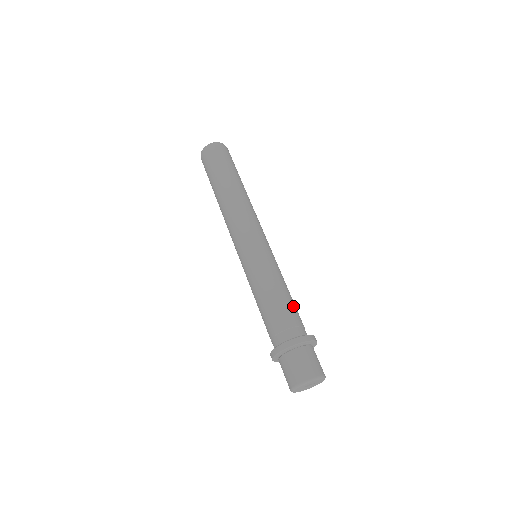
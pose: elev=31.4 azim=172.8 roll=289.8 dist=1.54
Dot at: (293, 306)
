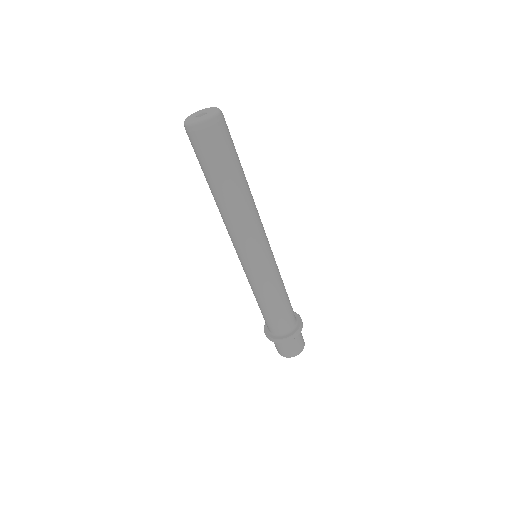
Dot at: occluded
